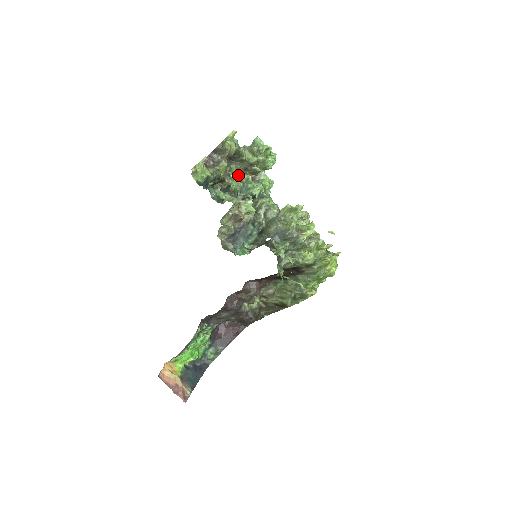
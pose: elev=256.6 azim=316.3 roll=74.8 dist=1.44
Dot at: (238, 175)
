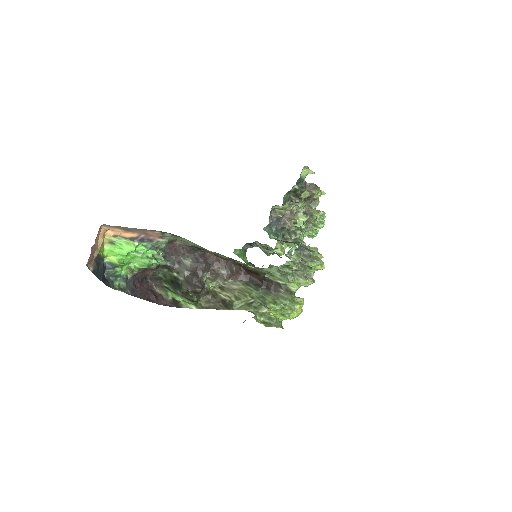
Dot at: occluded
